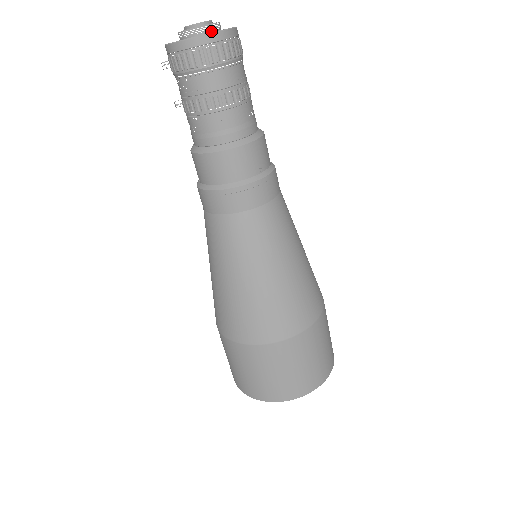
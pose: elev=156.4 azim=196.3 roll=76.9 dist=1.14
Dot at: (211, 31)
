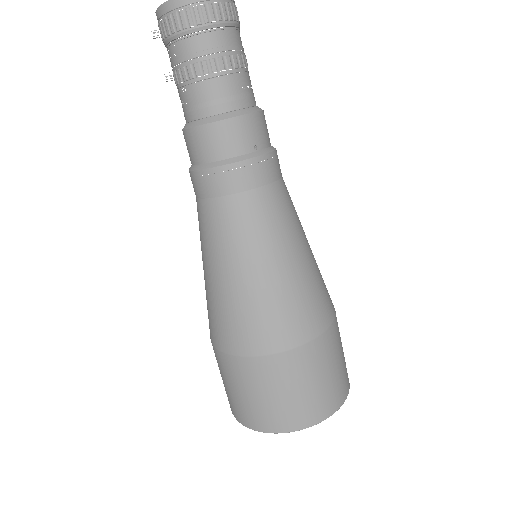
Dot at: out of frame
